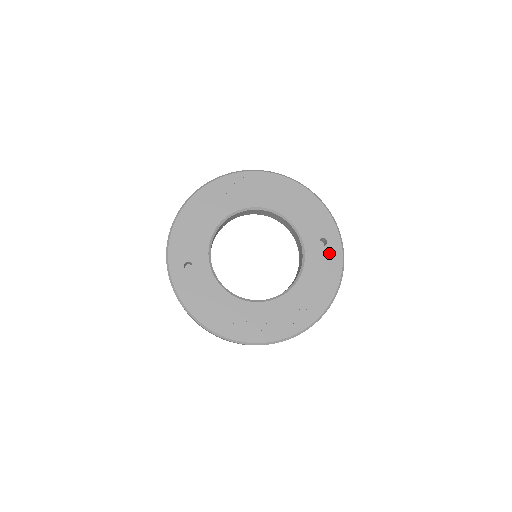
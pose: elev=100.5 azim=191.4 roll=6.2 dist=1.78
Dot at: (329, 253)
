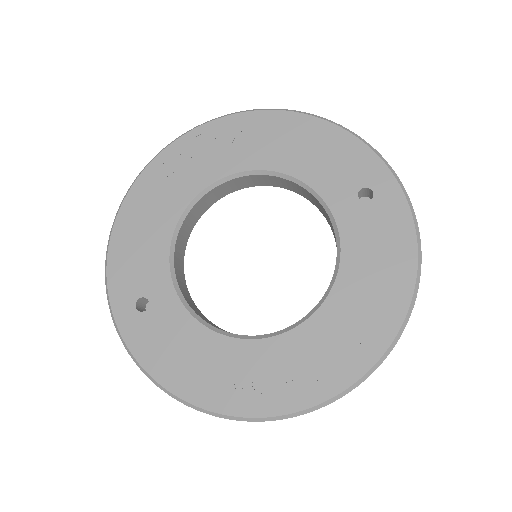
Dot at: (382, 211)
